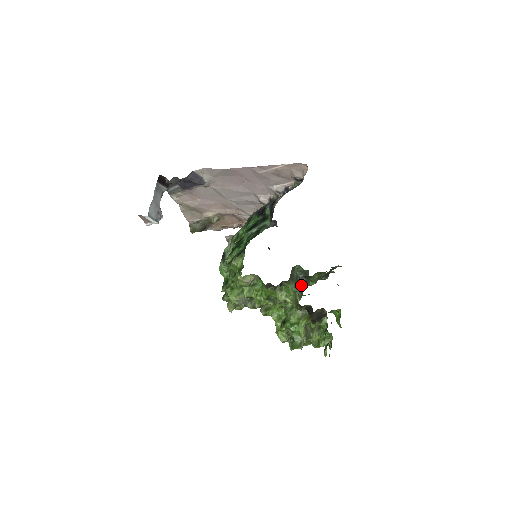
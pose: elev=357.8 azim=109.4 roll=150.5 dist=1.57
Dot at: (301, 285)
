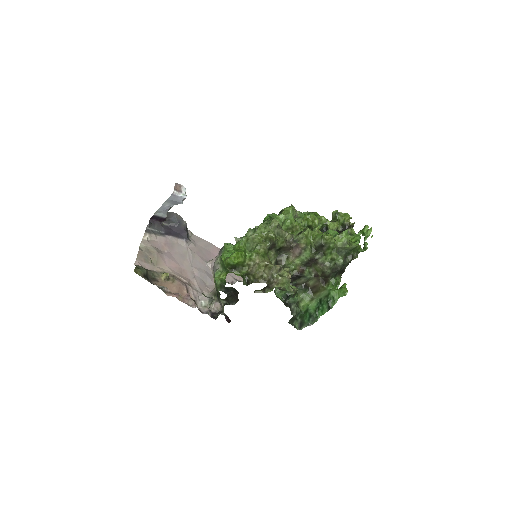
Dot at: occluded
